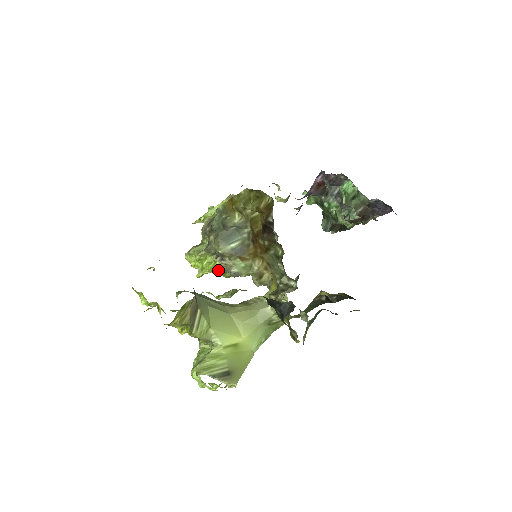
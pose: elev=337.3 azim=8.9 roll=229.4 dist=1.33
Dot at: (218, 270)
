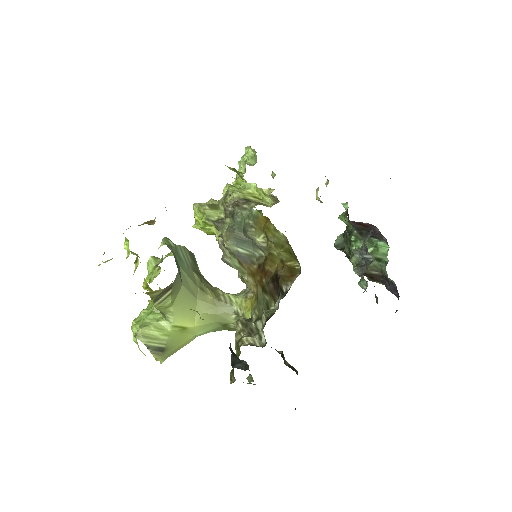
Dot at: (216, 236)
